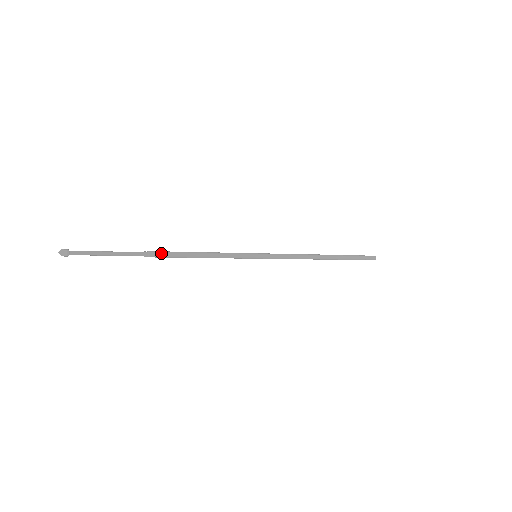
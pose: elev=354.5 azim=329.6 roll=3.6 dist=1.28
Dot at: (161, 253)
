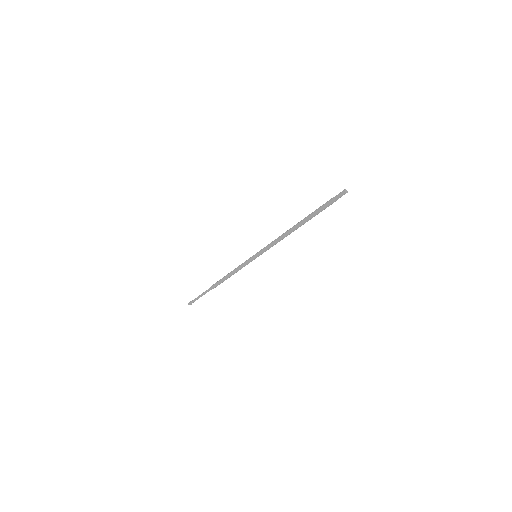
Dot at: (215, 285)
